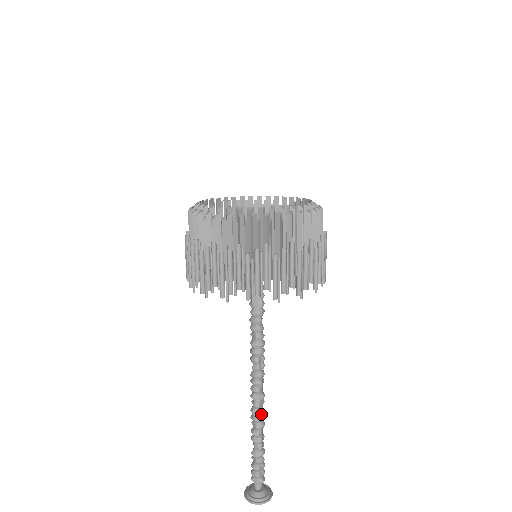
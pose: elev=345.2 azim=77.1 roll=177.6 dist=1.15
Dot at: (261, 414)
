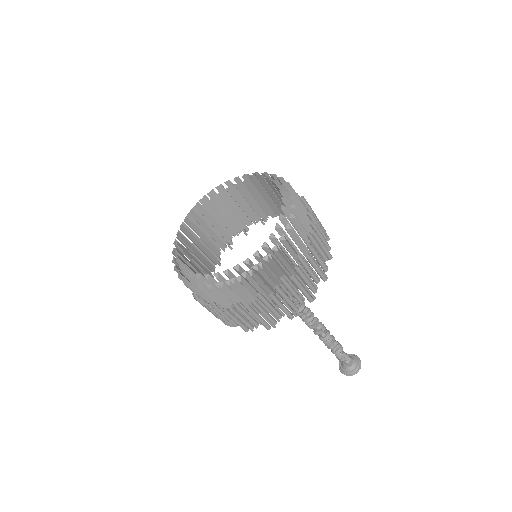
Dot at: (323, 337)
